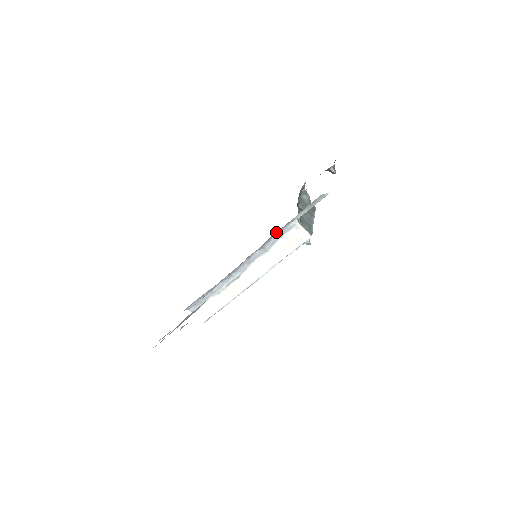
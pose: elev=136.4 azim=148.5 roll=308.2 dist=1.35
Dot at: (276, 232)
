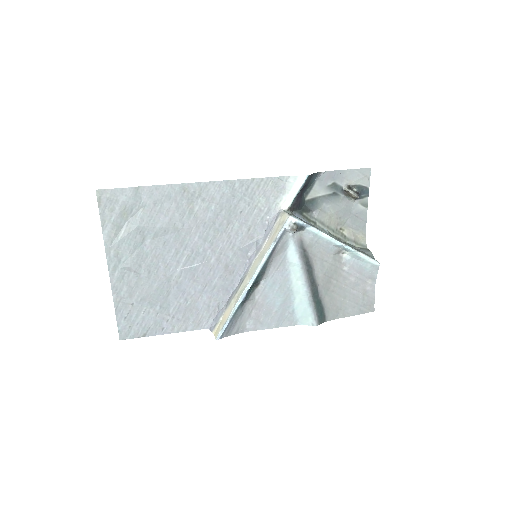
Dot at: (263, 221)
